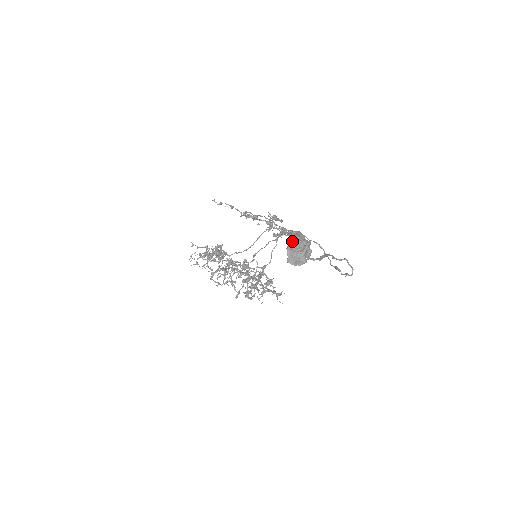
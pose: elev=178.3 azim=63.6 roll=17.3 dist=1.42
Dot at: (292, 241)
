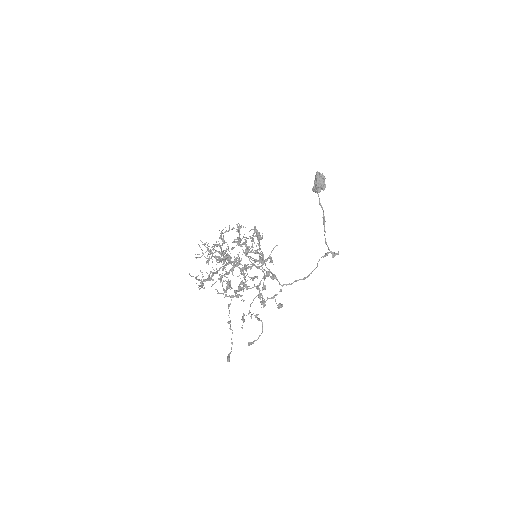
Dot at: occluded
